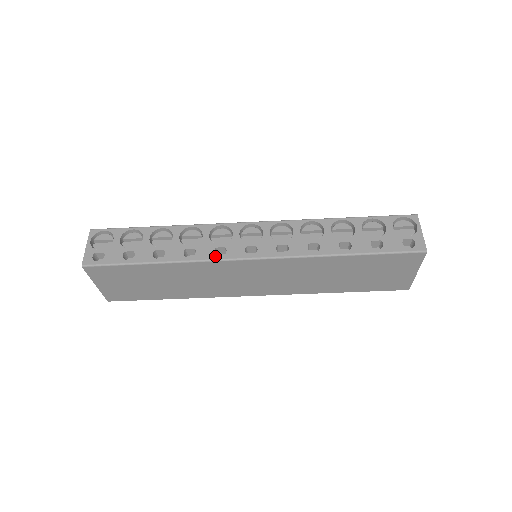
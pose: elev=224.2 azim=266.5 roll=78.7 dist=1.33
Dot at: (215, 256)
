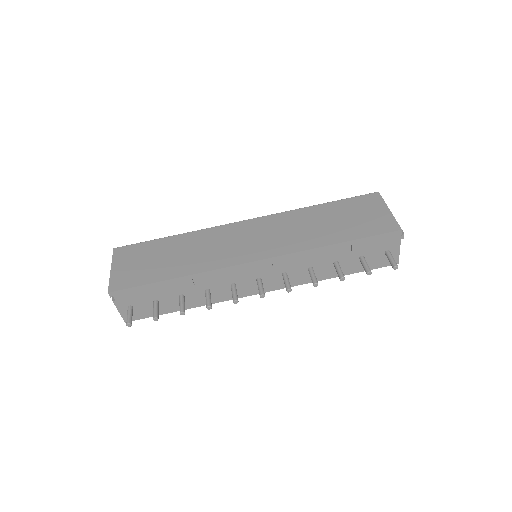
Dot at: occluded
